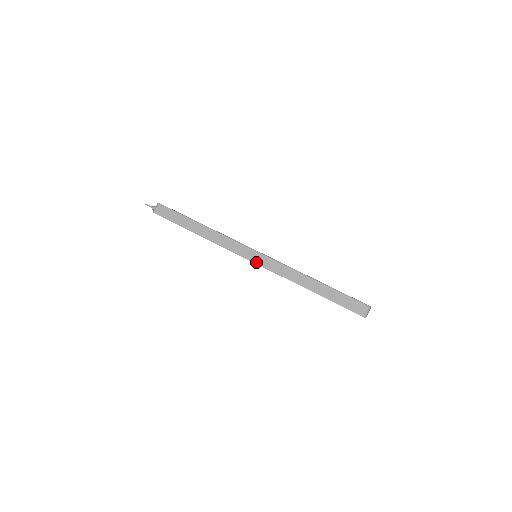
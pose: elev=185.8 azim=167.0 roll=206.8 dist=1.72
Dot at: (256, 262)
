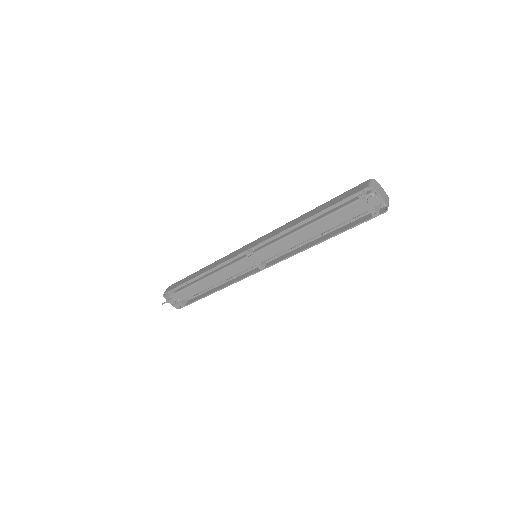
Dot at: (250, 248)
